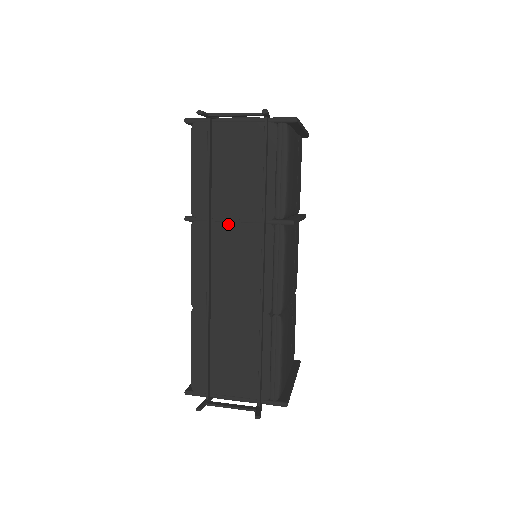
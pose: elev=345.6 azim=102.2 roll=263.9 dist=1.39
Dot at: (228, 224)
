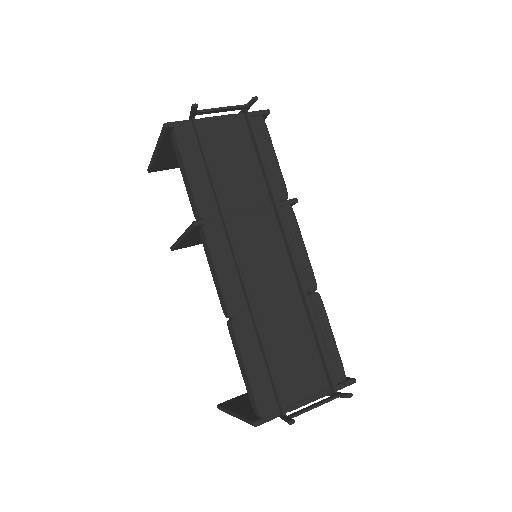
Dot at: (241, 217)
